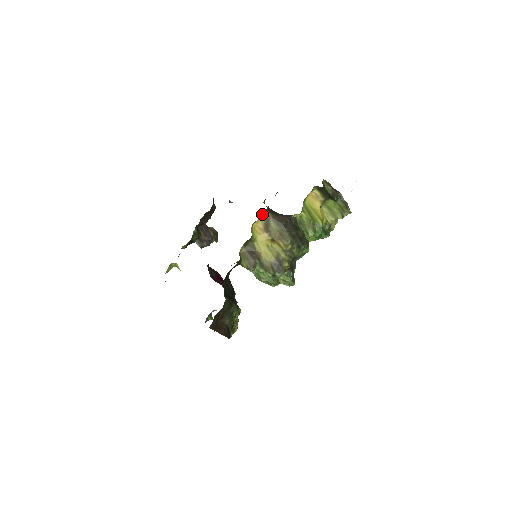
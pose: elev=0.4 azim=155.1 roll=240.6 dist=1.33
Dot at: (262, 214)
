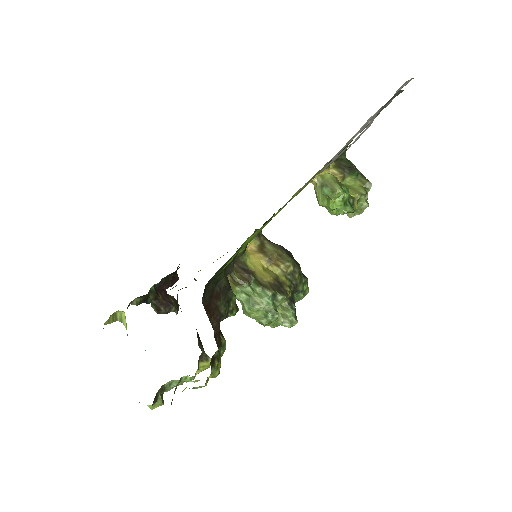
Dot at: occluded
